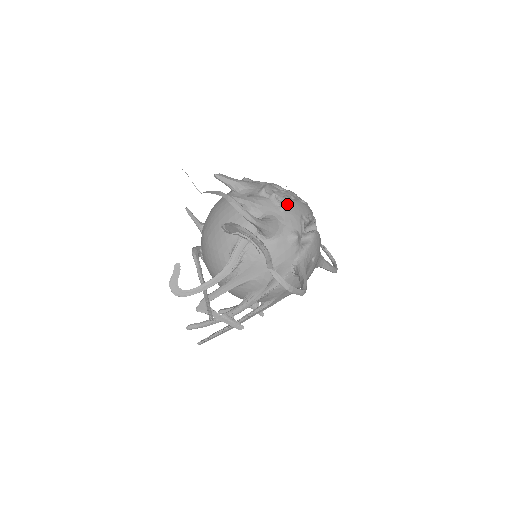
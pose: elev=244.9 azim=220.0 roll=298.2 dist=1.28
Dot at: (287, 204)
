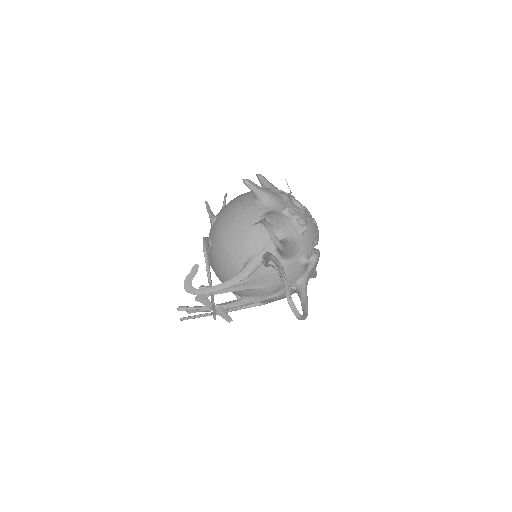
Dot at: occluded
